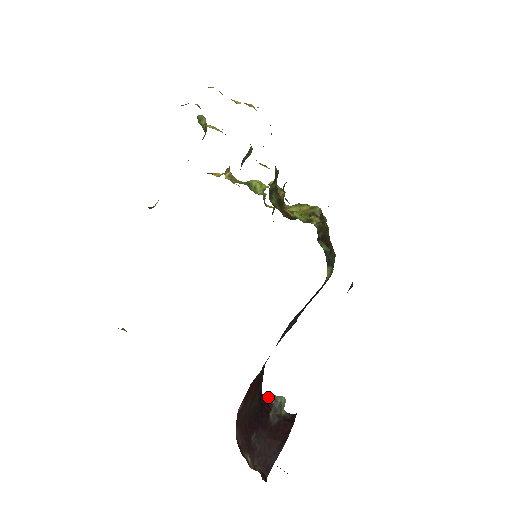
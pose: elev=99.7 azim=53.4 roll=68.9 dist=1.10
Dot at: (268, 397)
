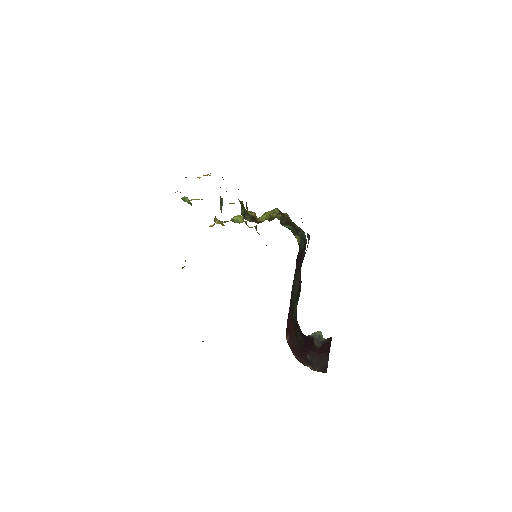
Dot at: (309, 335)
